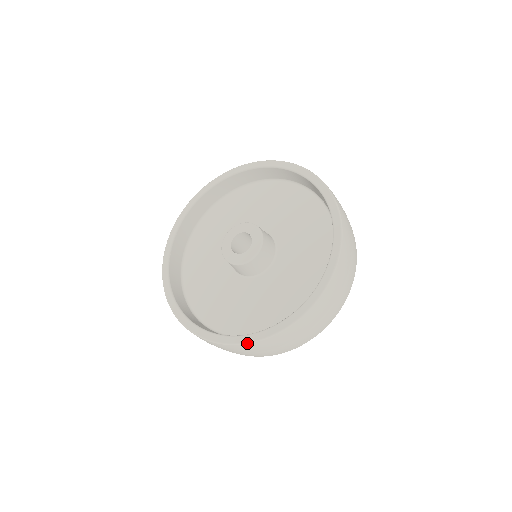
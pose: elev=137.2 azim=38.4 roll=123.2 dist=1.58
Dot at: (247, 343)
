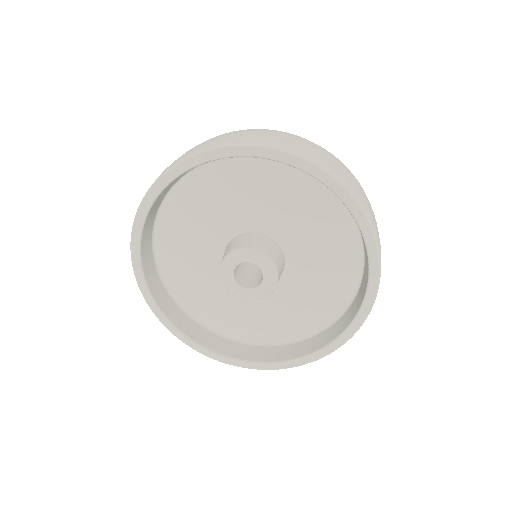
Dot at: occluded
